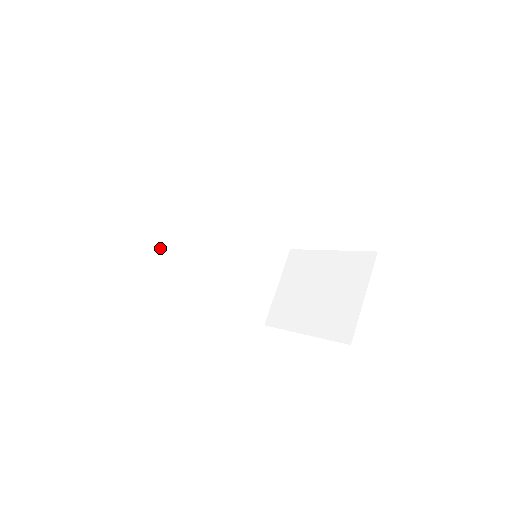
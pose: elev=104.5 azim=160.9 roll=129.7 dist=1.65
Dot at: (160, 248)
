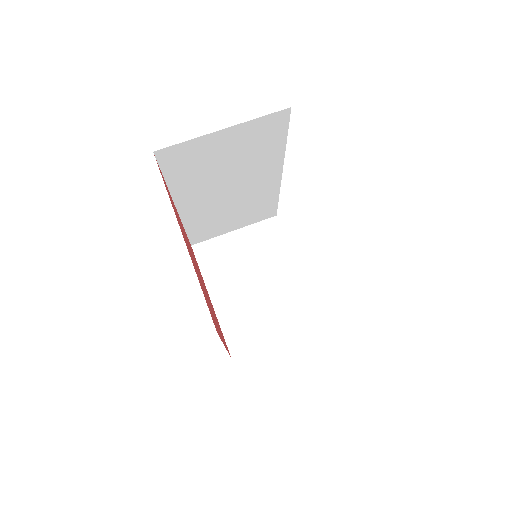
Dot at: (197, 162)
